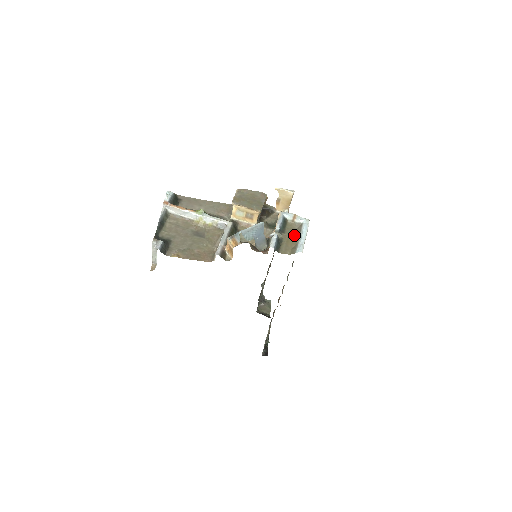
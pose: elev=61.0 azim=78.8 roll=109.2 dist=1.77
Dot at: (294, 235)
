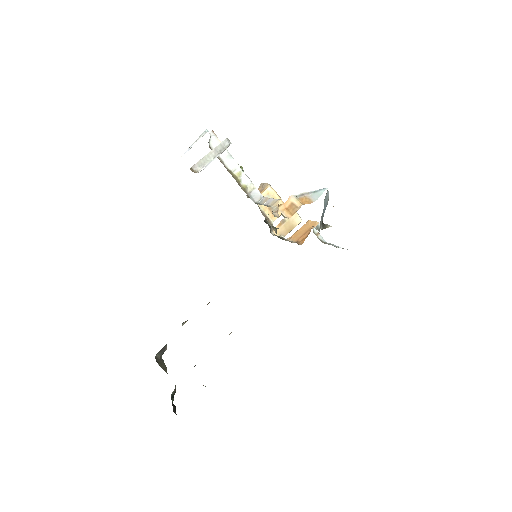
Dot at: occluded
